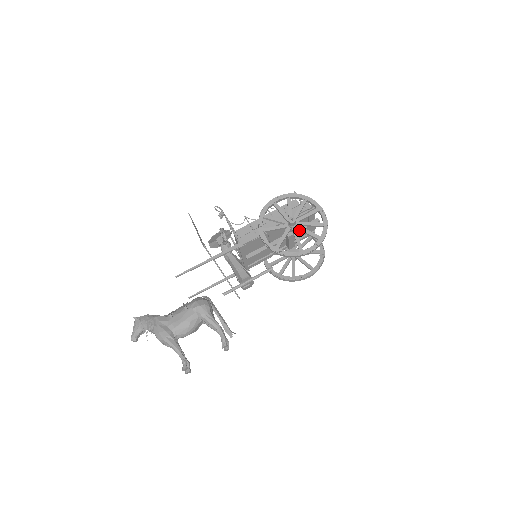
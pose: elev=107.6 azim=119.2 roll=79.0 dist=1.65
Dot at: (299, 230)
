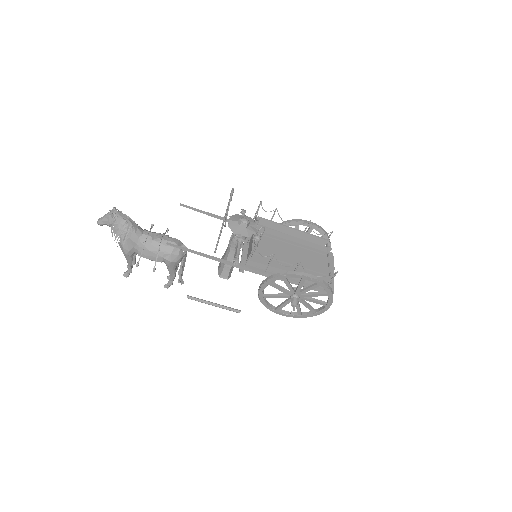
Dot at: occluded
